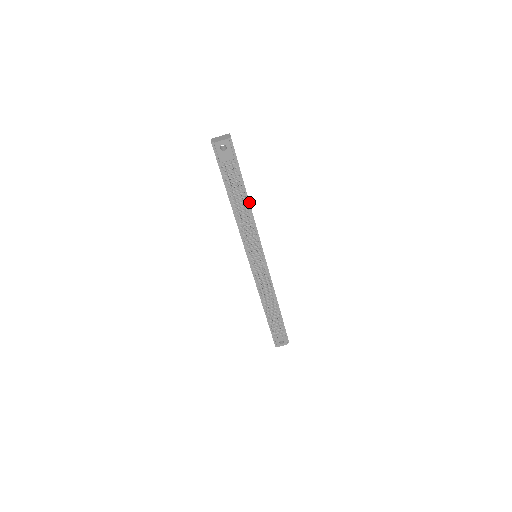
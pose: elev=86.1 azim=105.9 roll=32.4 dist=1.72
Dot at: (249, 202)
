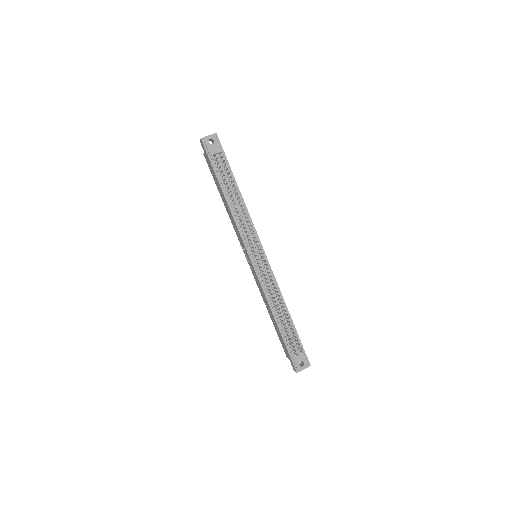
Dot at: (240, 193)
